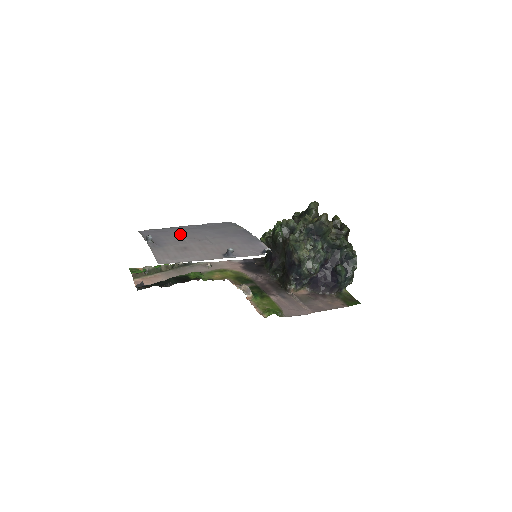
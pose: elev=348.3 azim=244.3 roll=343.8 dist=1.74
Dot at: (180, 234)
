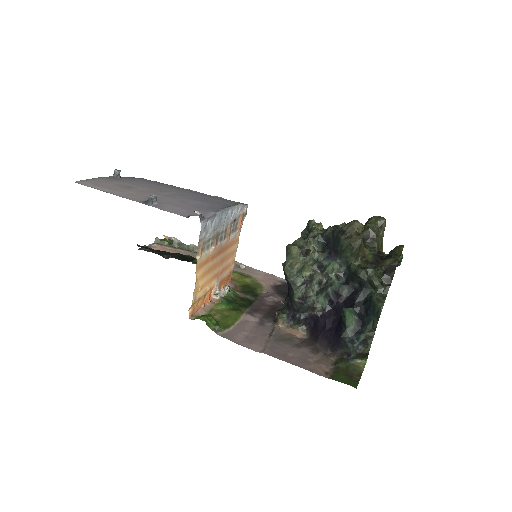
Dot at: (160, 185)
